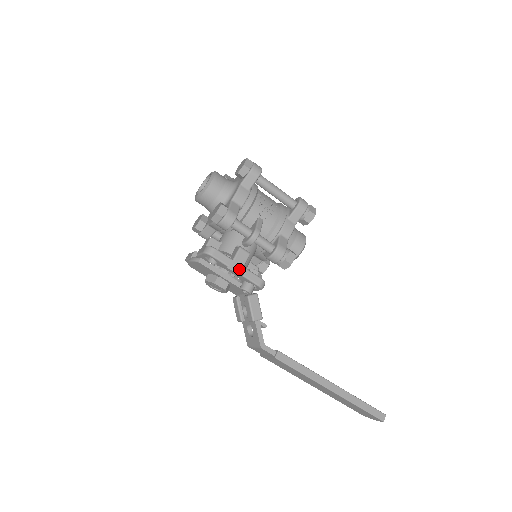
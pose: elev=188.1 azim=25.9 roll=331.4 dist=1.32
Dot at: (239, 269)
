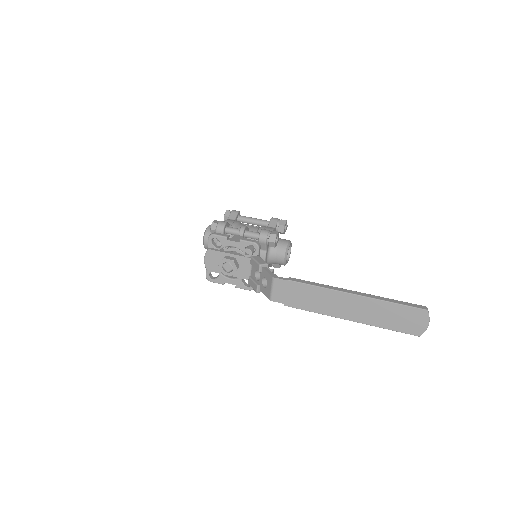
Dot at: (237, 240)
